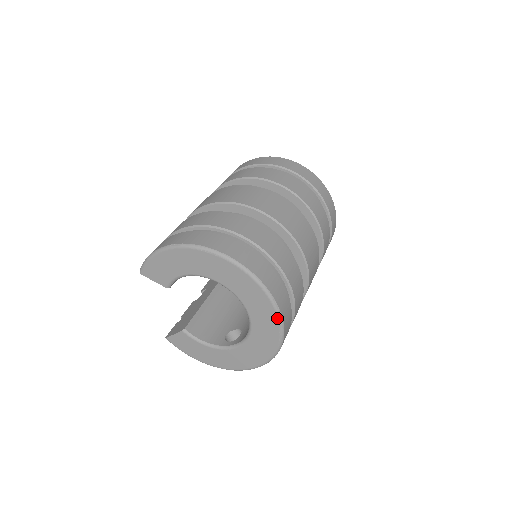
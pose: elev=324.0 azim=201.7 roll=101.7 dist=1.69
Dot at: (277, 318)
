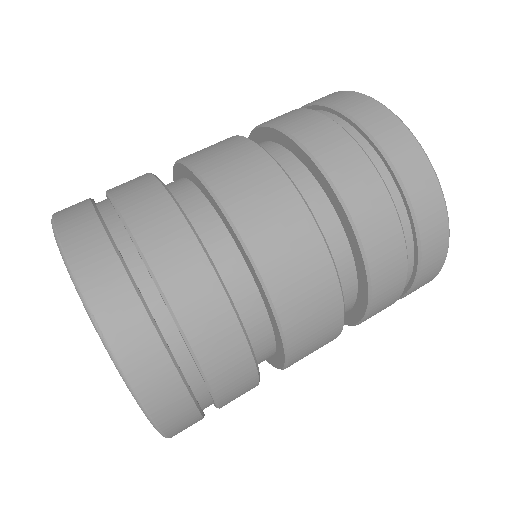
Dot at: (108, 352)
